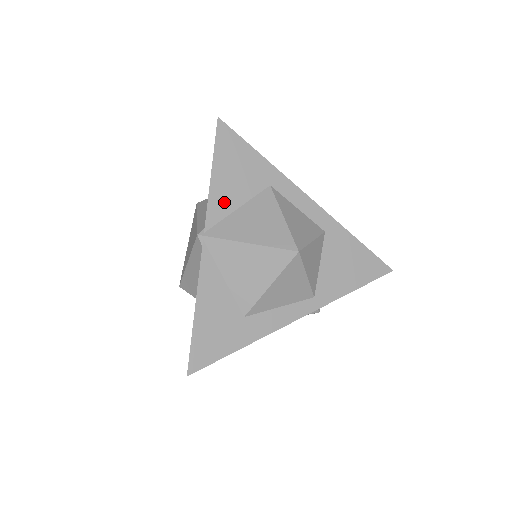
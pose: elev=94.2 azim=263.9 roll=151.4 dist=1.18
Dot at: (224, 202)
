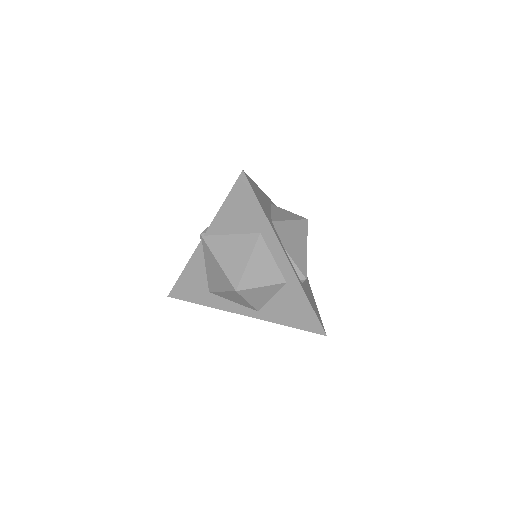
Dot at: (224, 226)
